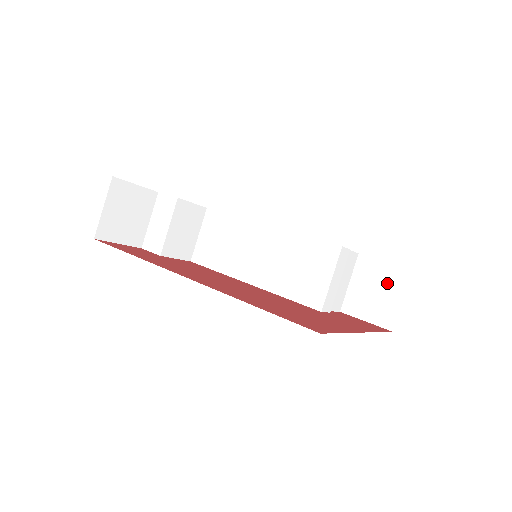
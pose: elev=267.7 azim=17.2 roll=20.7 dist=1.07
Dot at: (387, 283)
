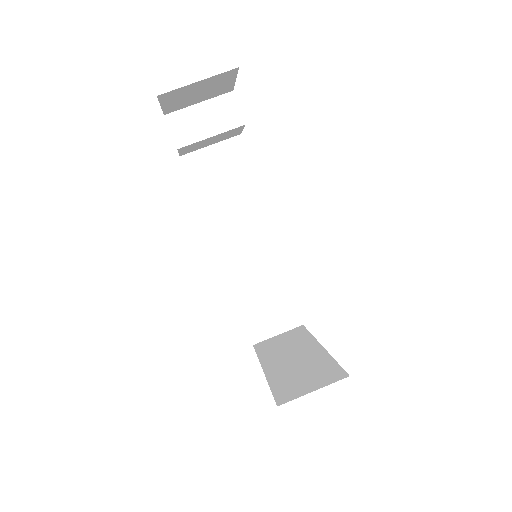
Dot at: (282, 316)
